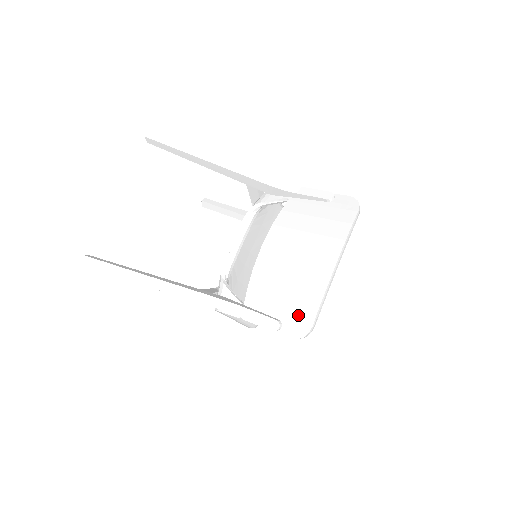
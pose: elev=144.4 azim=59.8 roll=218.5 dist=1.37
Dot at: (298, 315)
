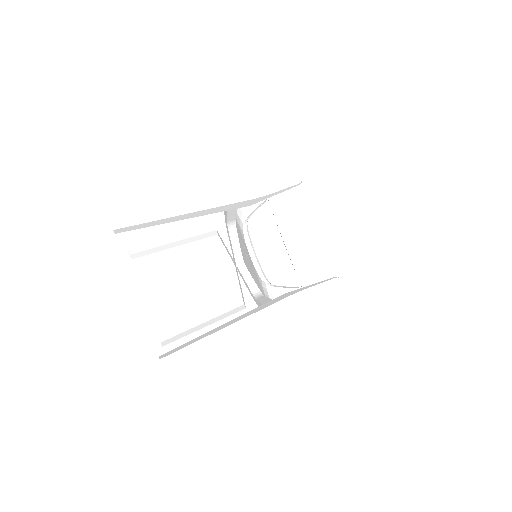
Dot at: (347, 264)
